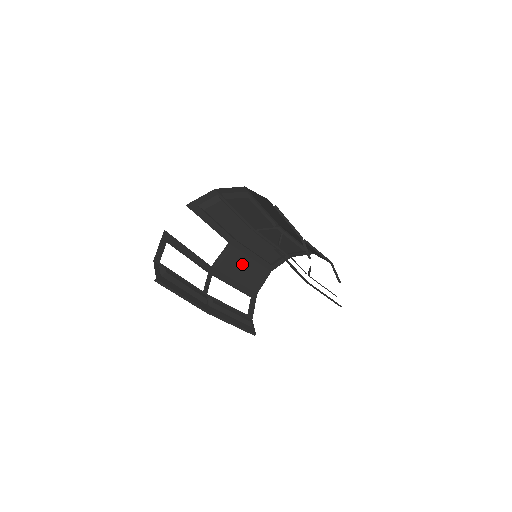
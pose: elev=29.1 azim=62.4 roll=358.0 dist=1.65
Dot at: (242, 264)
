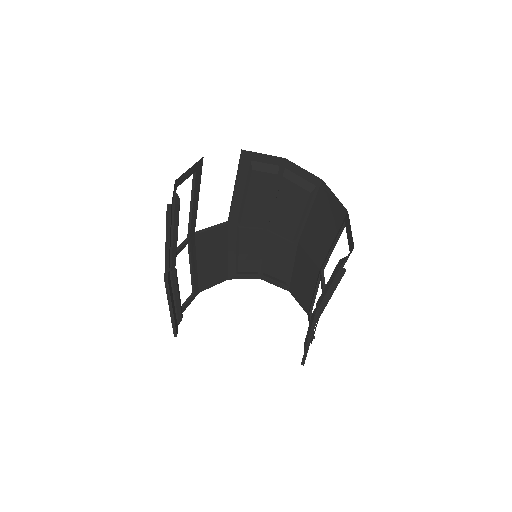
Dot at: (217, 252)
